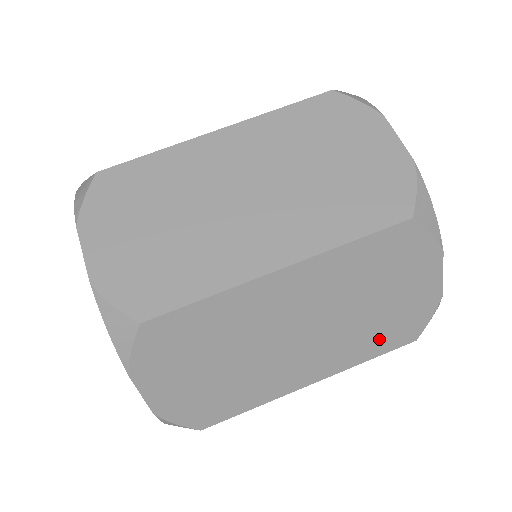
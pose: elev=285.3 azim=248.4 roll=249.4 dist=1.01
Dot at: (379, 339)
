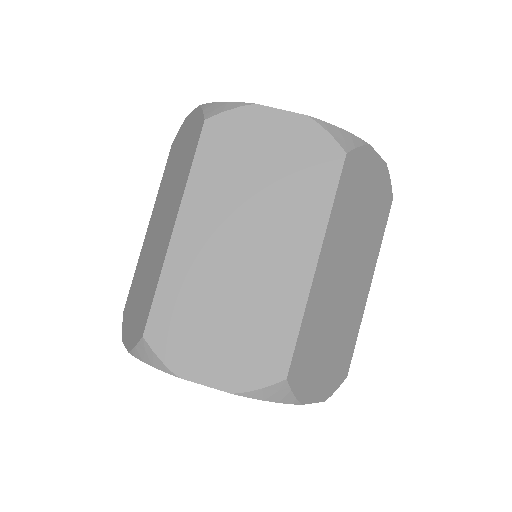
Dot at: (313, 185)
